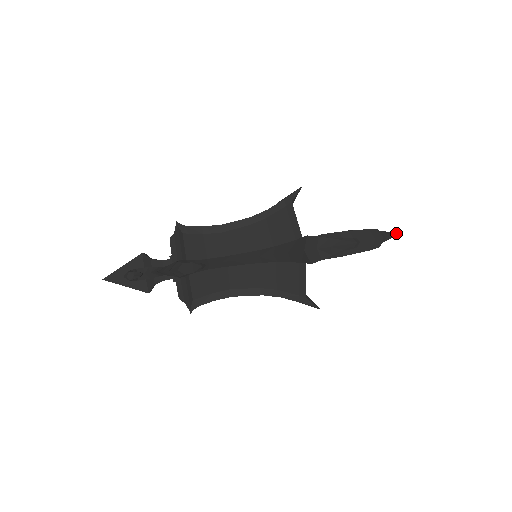
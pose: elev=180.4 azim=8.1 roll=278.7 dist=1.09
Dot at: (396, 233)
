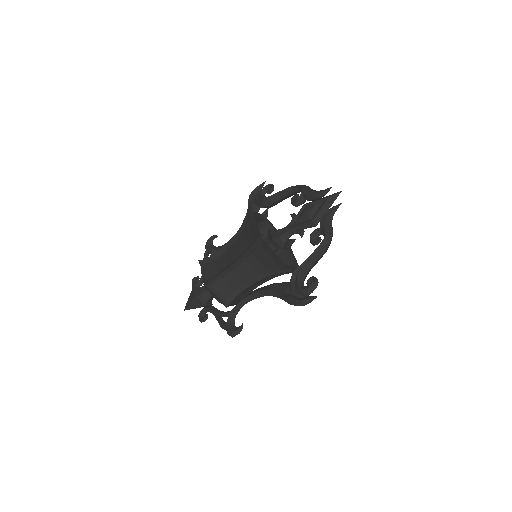
Dot at: (339, 192)
